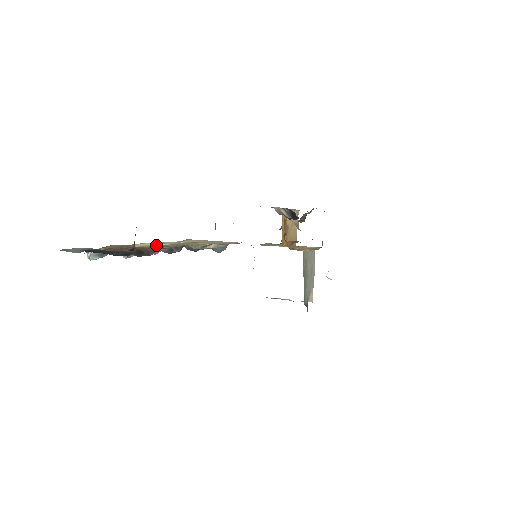
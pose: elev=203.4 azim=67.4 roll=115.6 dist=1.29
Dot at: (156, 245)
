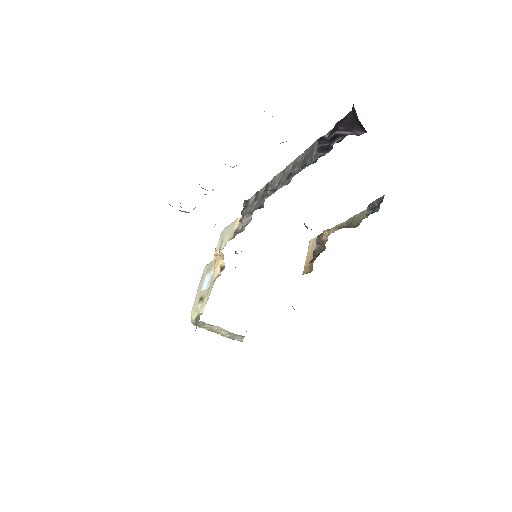
Dot at: occluded
